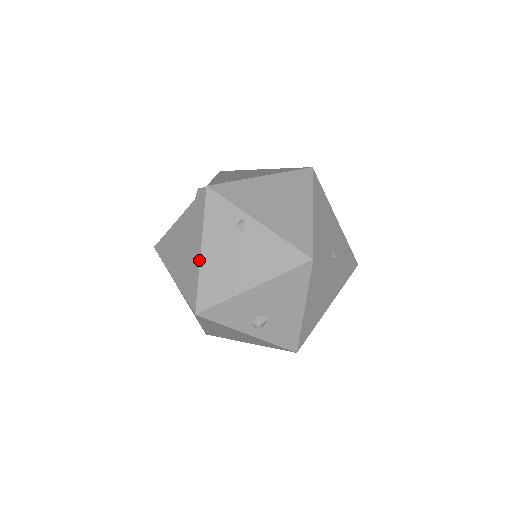
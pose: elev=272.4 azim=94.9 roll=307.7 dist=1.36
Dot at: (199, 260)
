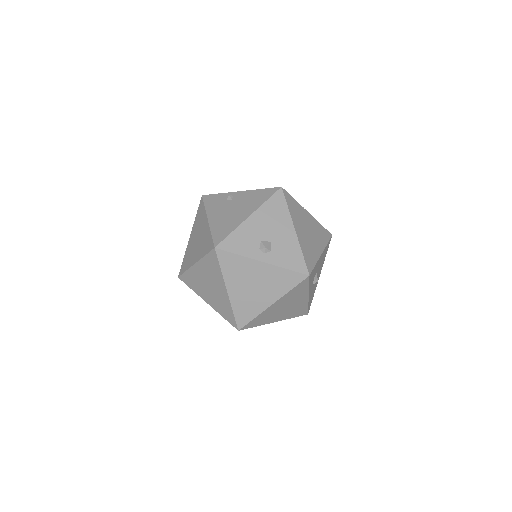
Dot at: (208, 224)
